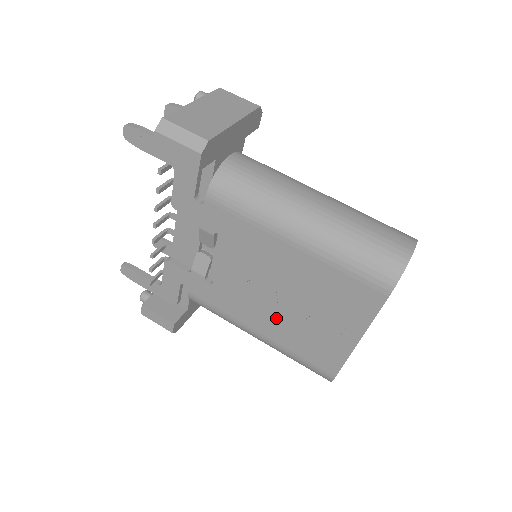
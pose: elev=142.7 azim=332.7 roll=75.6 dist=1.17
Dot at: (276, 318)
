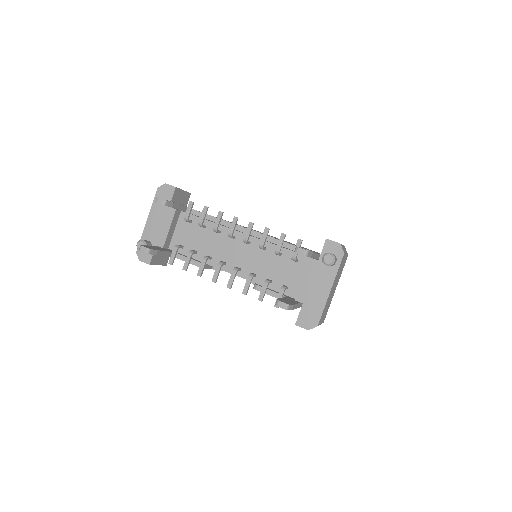
Dot at: occluded
